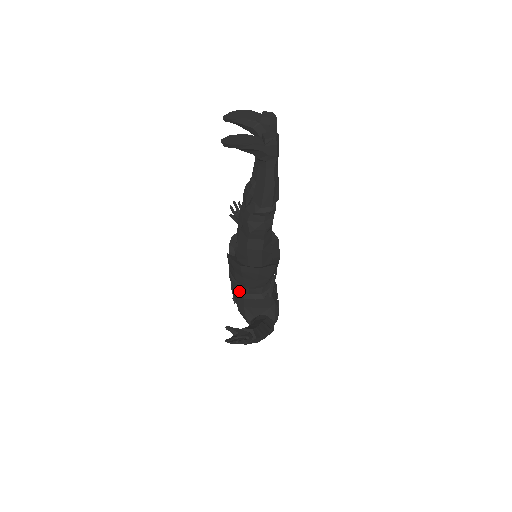
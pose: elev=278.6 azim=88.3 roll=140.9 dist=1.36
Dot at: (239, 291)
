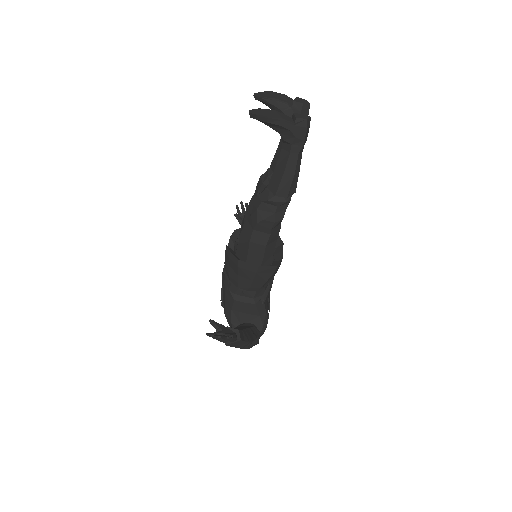
Dot at: (230, 291)
